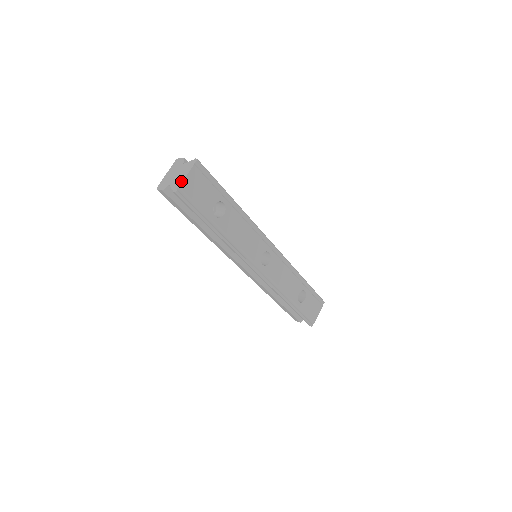
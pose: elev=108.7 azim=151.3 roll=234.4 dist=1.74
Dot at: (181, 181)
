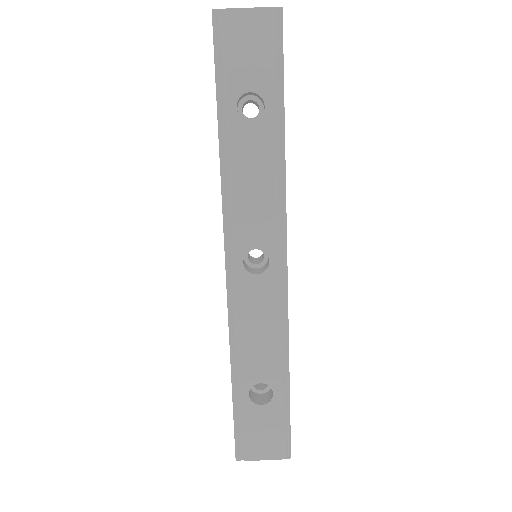
Dot at: (234, 8)
